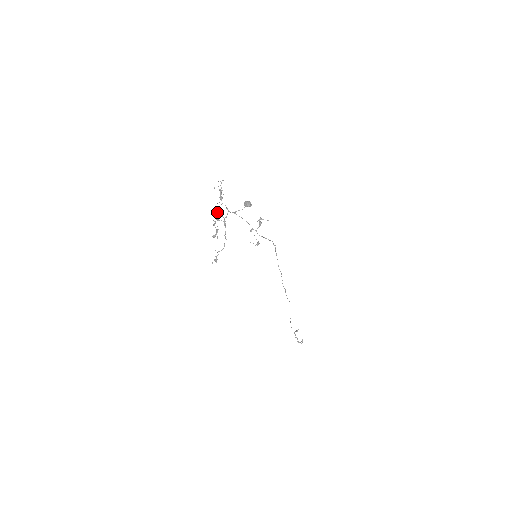
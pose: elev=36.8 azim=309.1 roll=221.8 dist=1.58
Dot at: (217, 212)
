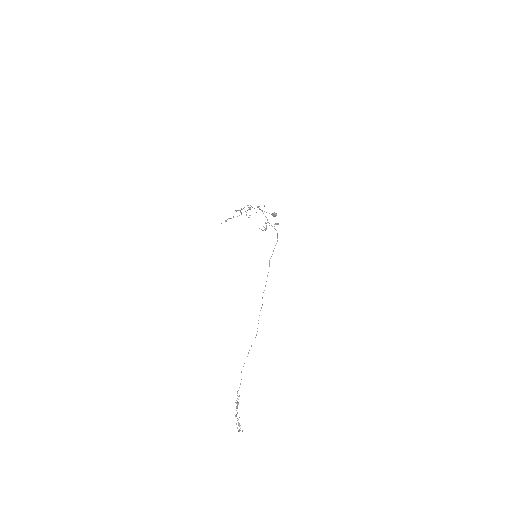
Dot at: (250, 207)
